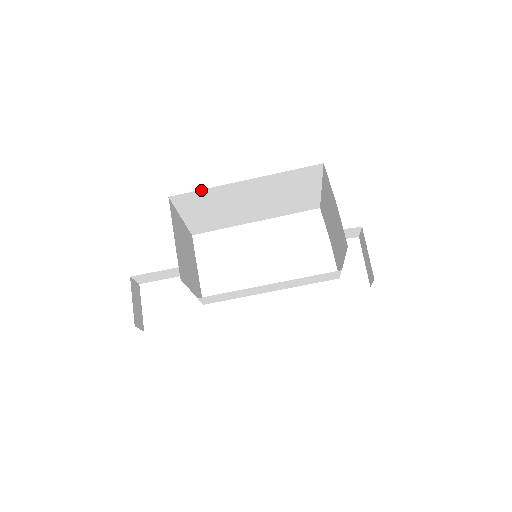
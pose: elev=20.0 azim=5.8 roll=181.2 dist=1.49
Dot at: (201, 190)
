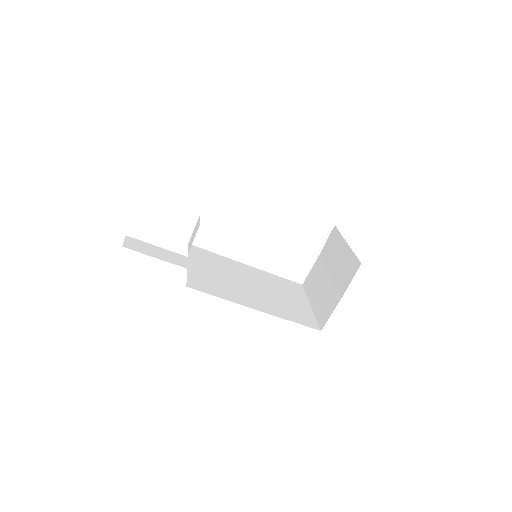
Dot at: occluded
